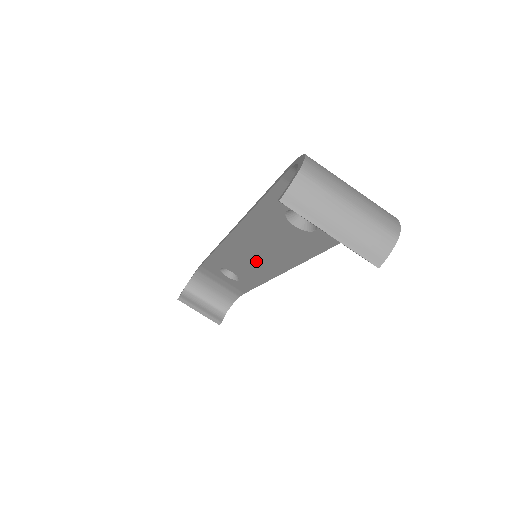
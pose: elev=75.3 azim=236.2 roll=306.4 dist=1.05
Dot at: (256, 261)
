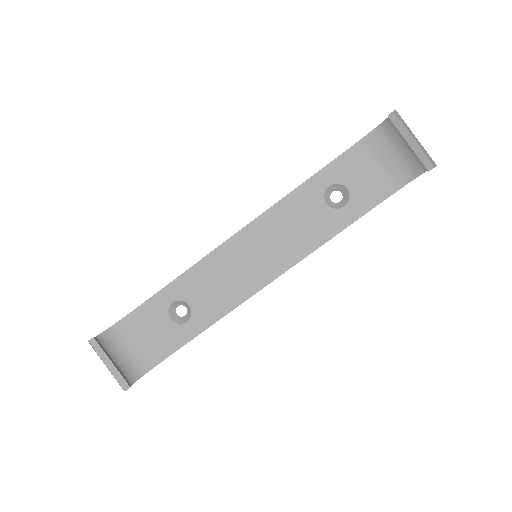
Dot at: (245, 270)
